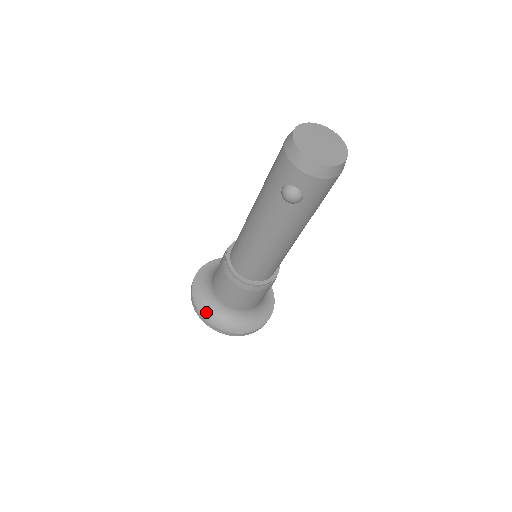
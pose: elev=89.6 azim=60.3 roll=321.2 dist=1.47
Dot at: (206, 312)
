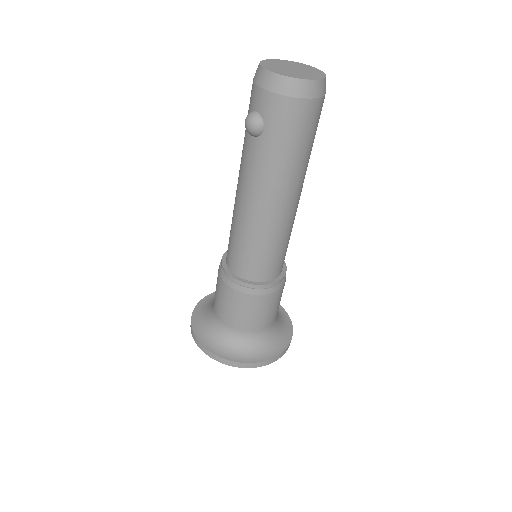
Dot at: (198, 324)
